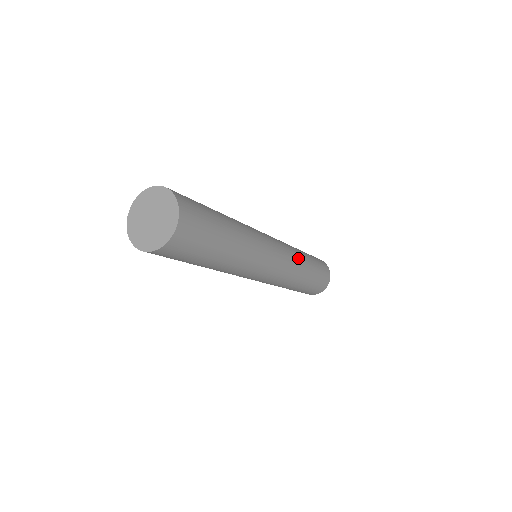
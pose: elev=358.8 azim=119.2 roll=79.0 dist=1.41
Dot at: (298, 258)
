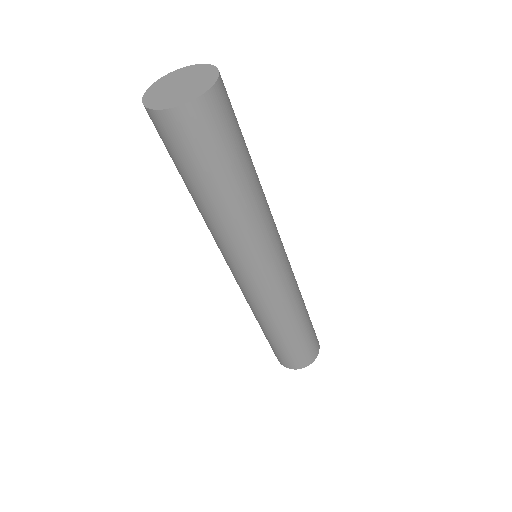
Dot at: occluded
